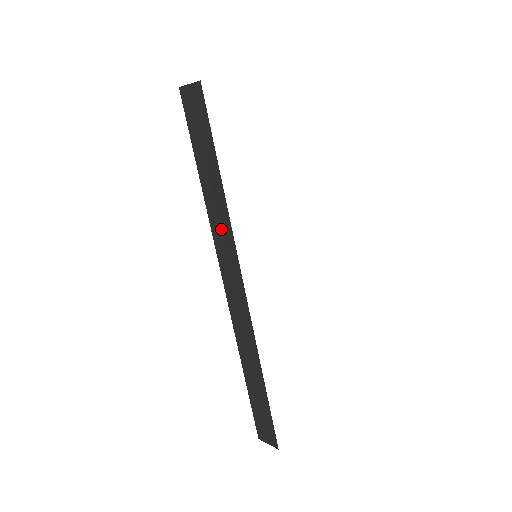
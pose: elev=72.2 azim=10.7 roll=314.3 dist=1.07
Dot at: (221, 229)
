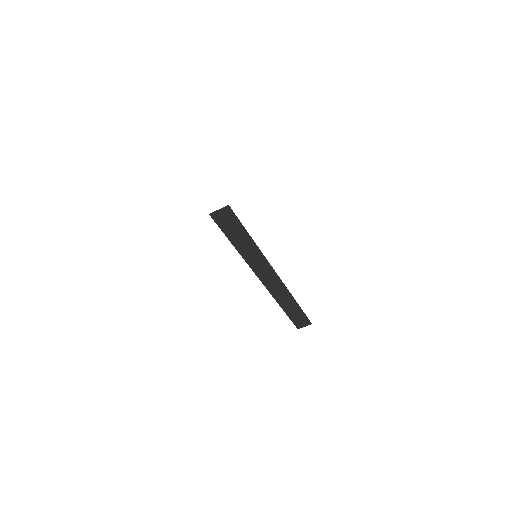
Dot at: (256, 260)
